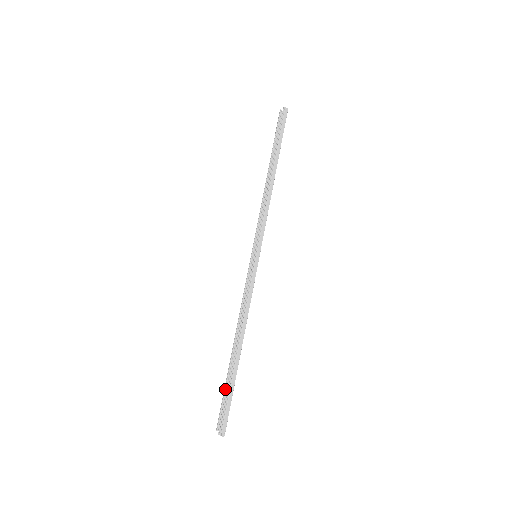
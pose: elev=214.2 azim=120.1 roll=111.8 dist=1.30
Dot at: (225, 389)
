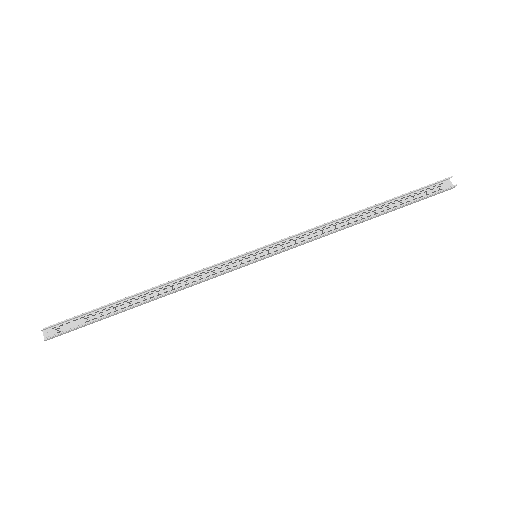
Dot at: (92, 311)
